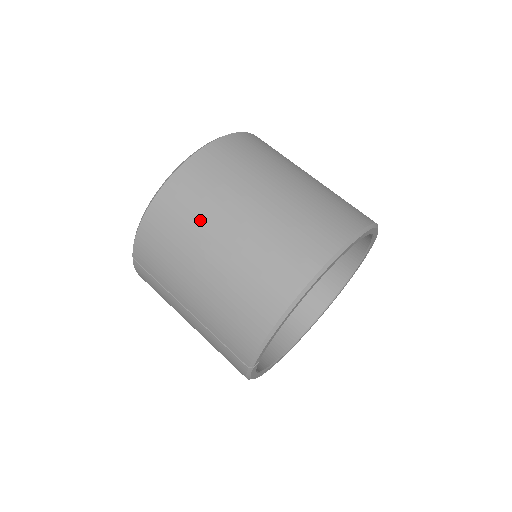
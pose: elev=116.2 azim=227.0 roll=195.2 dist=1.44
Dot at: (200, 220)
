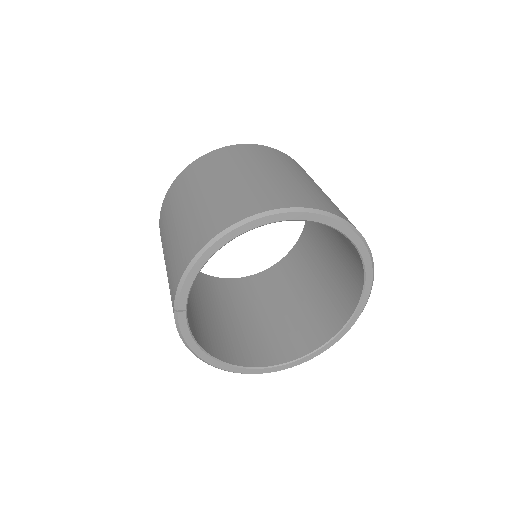
Dot at: (197, 182)
